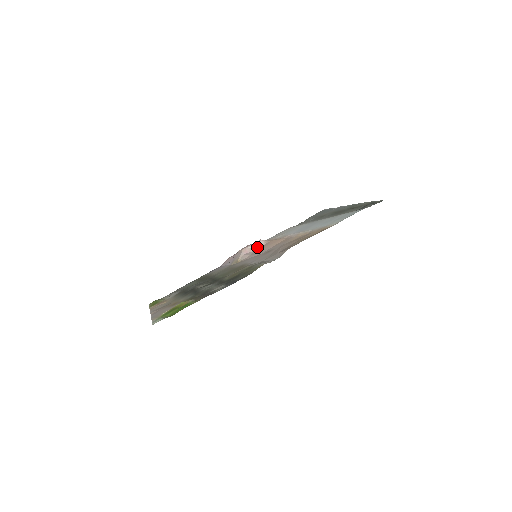
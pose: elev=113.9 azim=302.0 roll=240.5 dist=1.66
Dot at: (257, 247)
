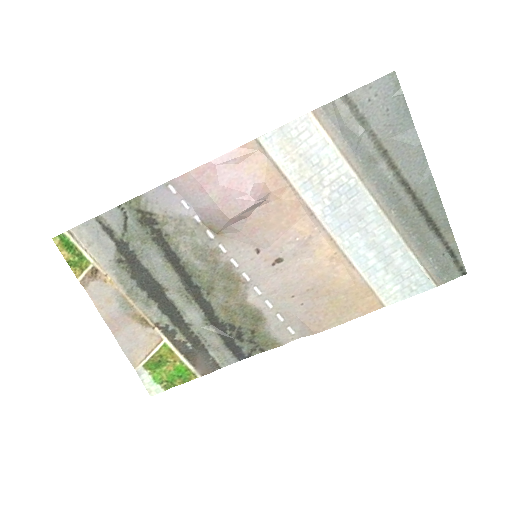
Dot at: (253, 209)
